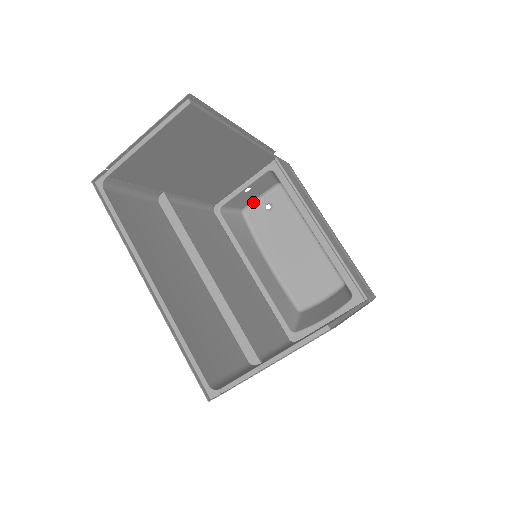
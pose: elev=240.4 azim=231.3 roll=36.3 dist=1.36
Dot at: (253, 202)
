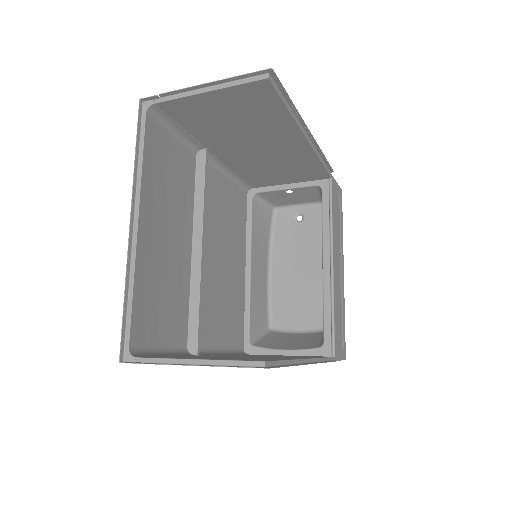
Dot at: (289, 206)
